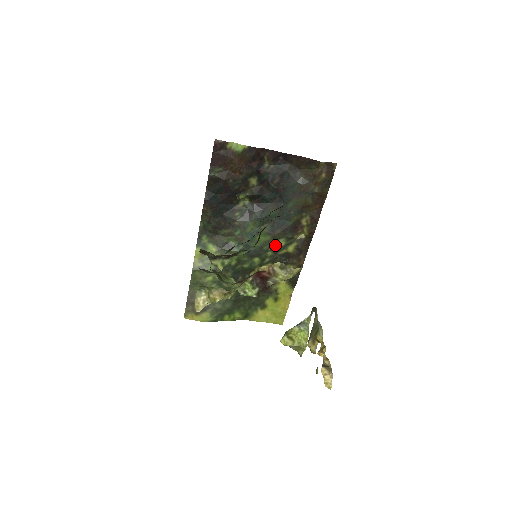
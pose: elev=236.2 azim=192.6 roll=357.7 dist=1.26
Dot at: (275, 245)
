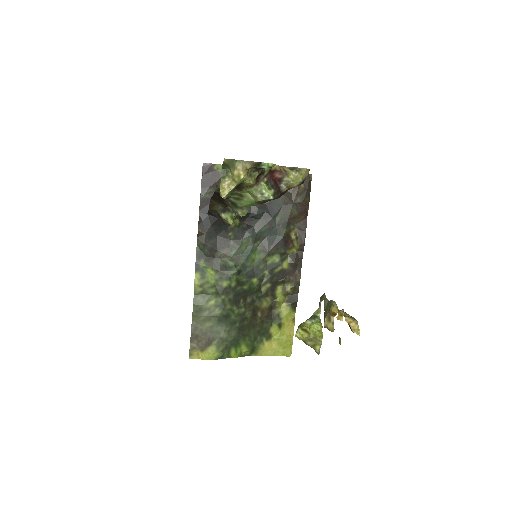
Dot at: (270, 263)
